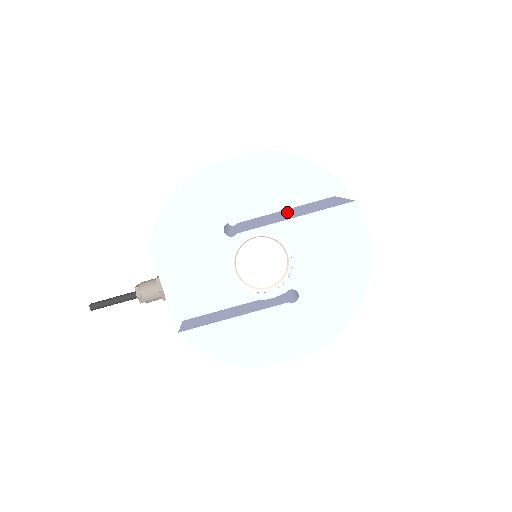
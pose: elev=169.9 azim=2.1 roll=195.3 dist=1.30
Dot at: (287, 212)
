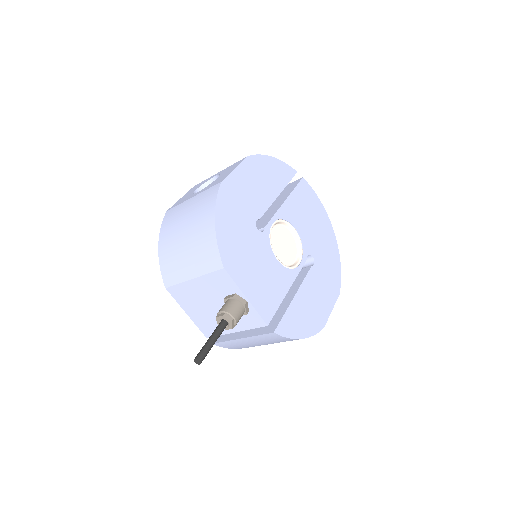
Dot at: occluded
